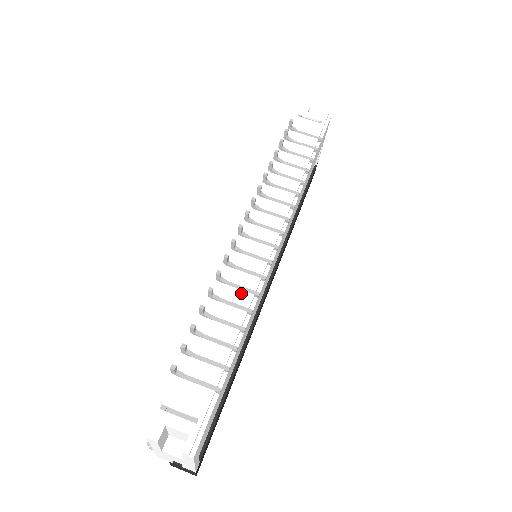
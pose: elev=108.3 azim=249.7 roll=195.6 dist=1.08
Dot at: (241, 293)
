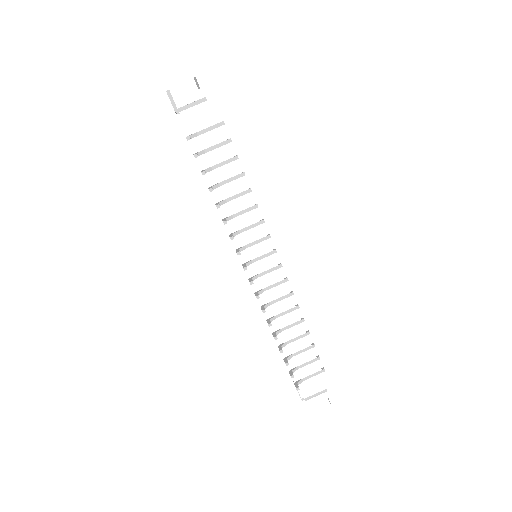
Dot at: (288, 316)
